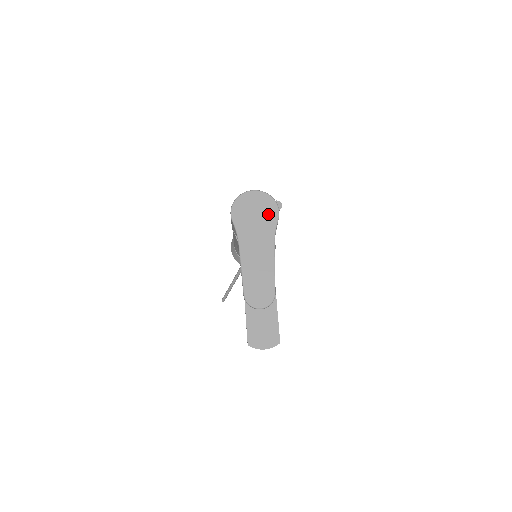
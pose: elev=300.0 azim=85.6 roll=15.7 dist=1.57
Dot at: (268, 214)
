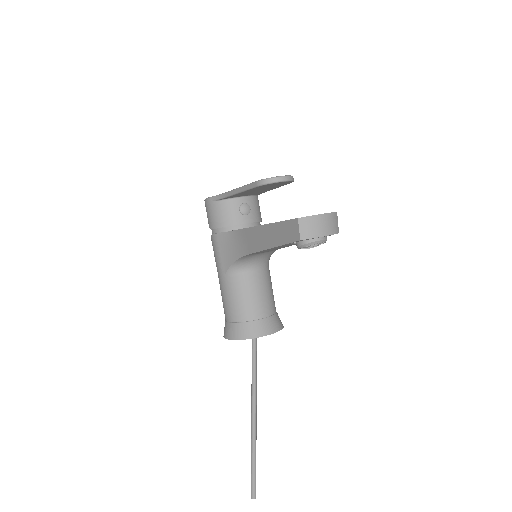
Dot at: occluded
